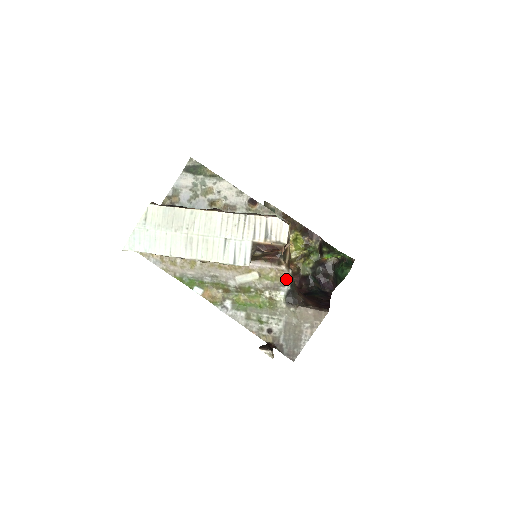
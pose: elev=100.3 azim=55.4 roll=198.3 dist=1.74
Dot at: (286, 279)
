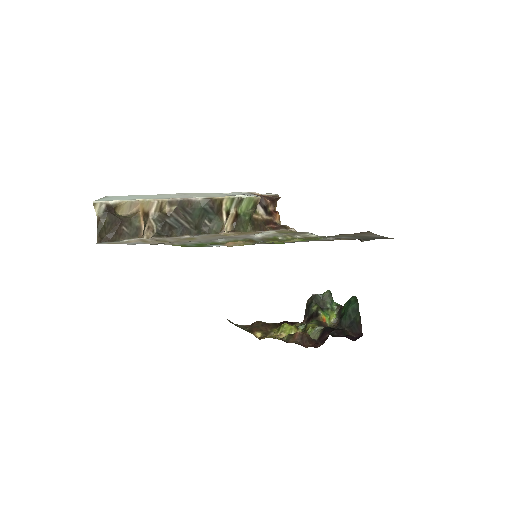
Dot at: occluded
